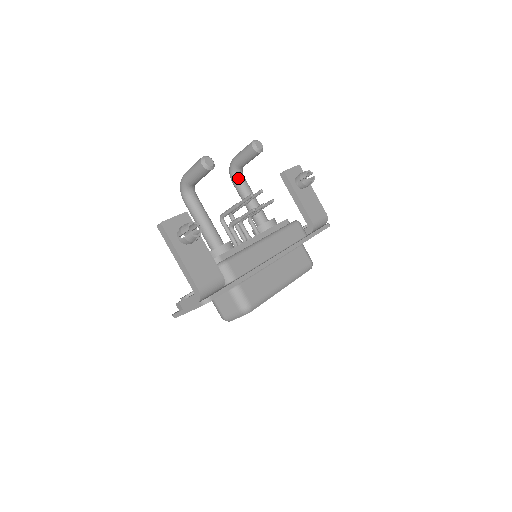
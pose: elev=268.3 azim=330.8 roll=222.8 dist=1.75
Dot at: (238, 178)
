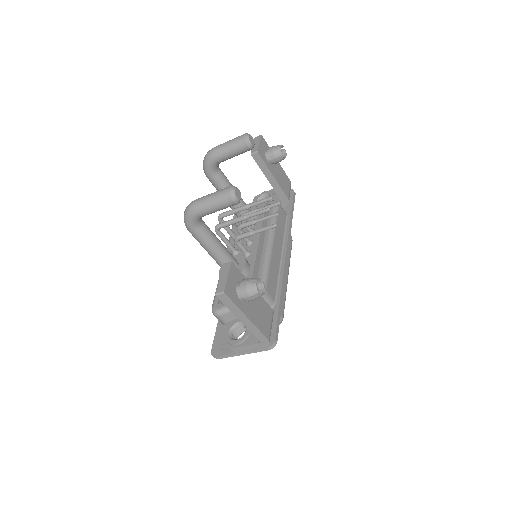
Dot at: (217, 173)
